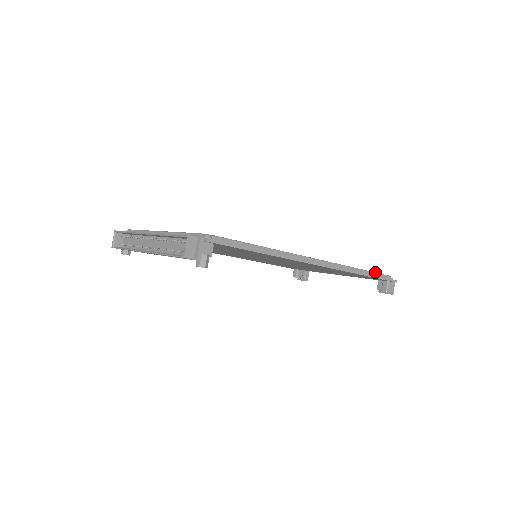
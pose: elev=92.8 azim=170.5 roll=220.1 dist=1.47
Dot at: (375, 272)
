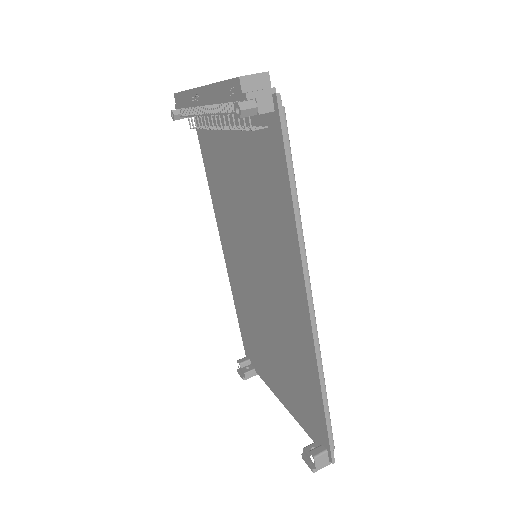
Dot at: occluded
